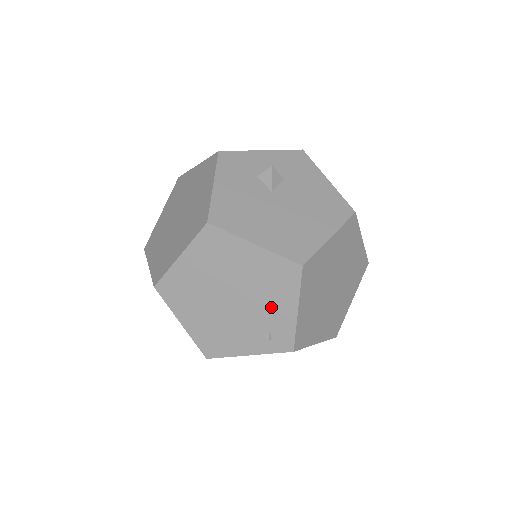
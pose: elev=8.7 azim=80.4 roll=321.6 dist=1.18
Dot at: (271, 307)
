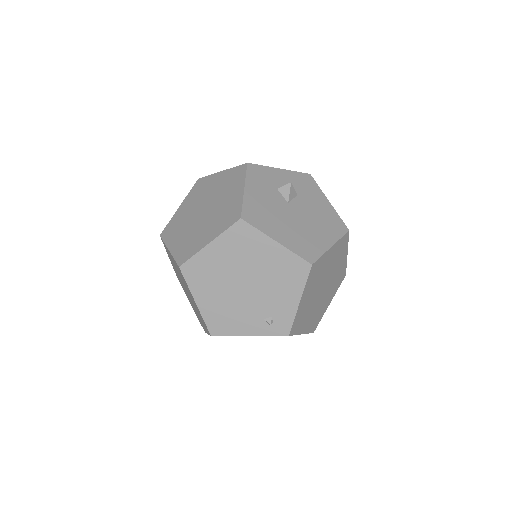
Dot at: (278, 296)
